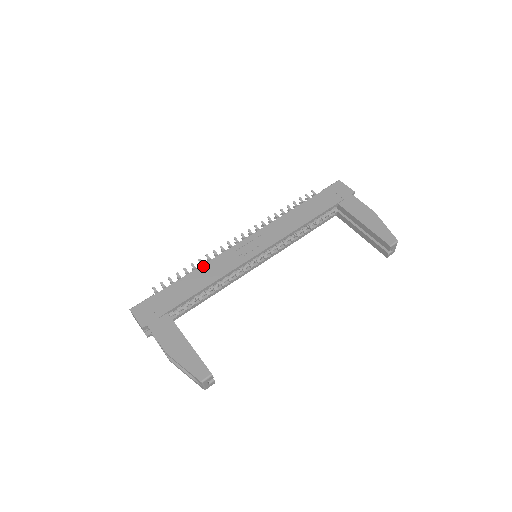
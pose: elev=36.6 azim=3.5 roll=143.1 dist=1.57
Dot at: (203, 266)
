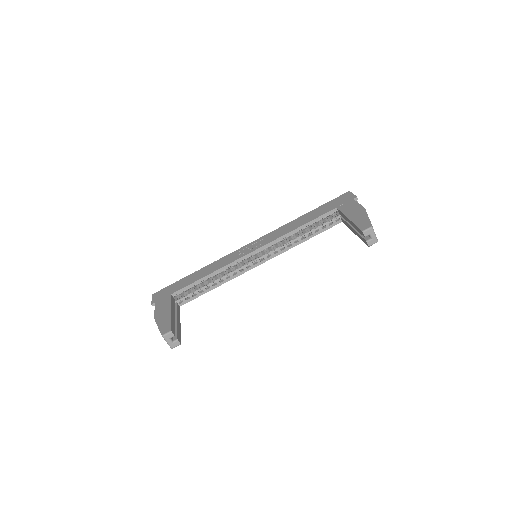
Dot at: (211, 264)
